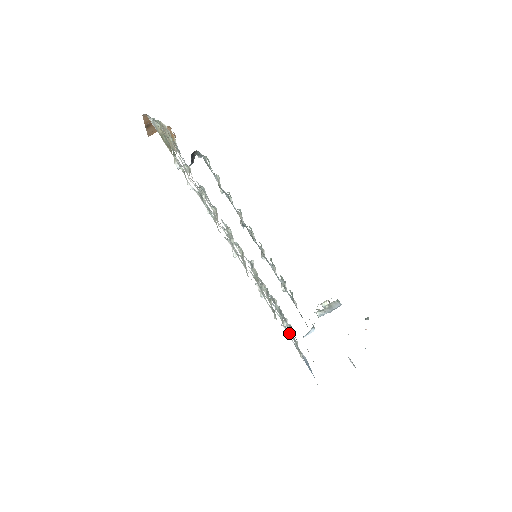
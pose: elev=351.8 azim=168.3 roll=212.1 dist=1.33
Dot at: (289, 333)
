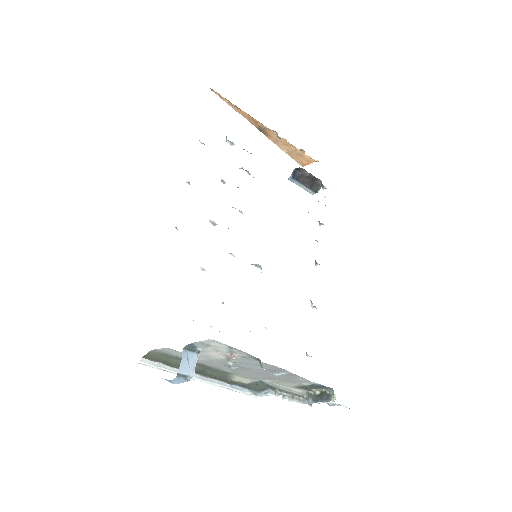
Dot at: occluded
